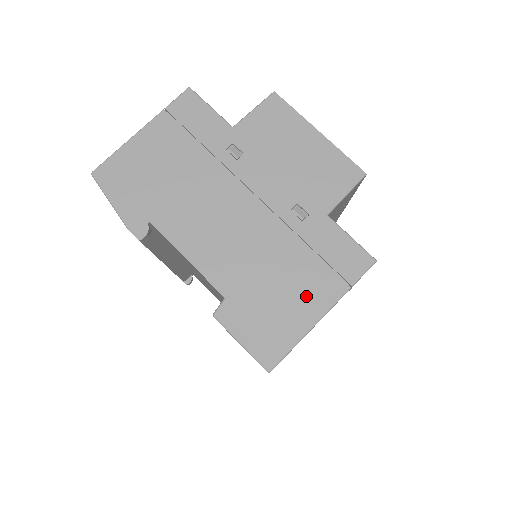
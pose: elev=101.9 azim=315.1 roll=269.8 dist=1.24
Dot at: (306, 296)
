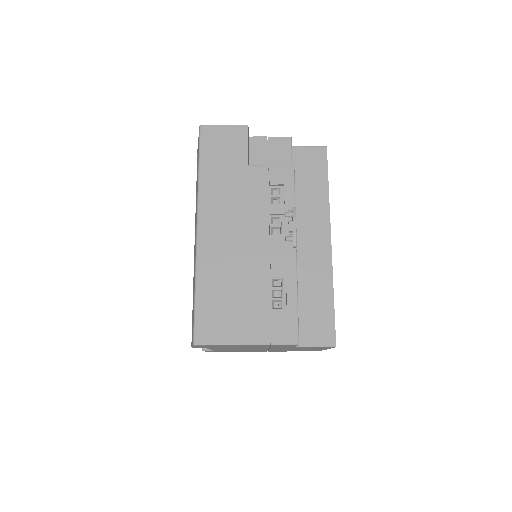
Dot at: occluded
